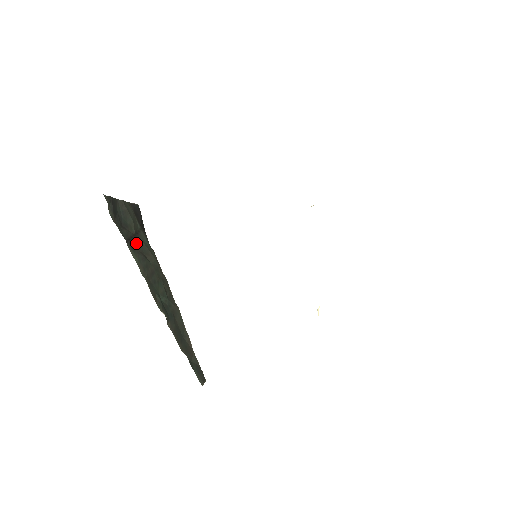
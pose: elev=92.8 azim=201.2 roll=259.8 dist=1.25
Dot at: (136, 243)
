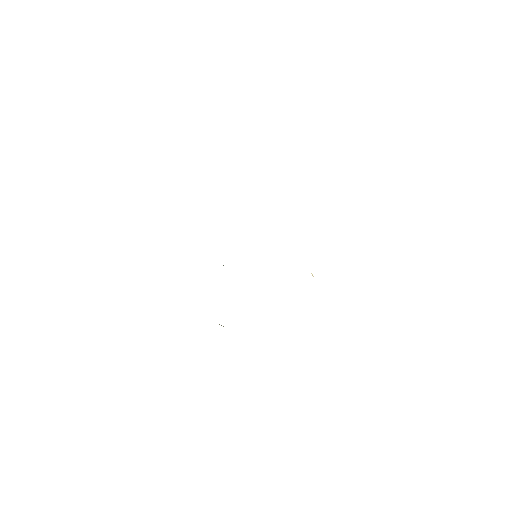
Dot at: occluded
